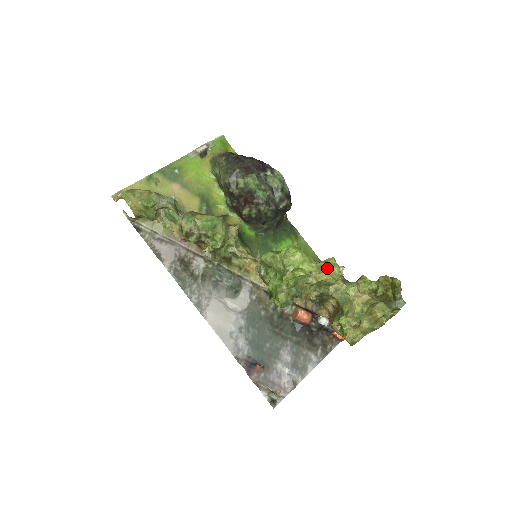
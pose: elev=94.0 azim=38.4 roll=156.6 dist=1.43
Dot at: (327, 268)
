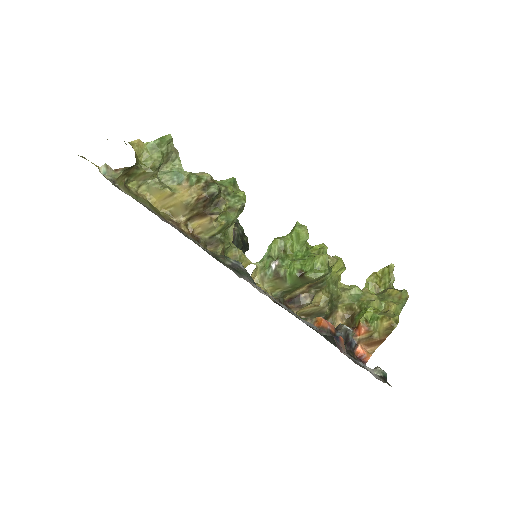
Dot at: occluded
